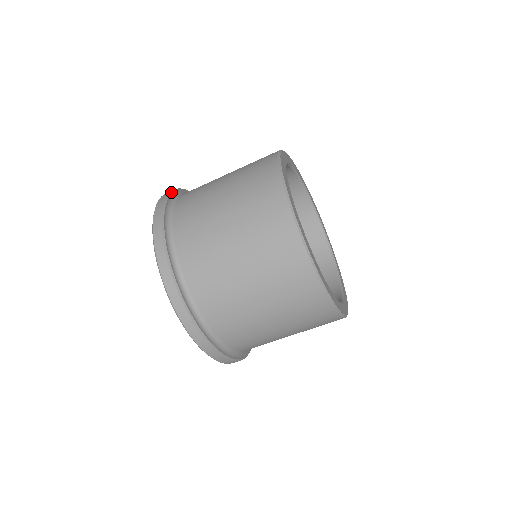
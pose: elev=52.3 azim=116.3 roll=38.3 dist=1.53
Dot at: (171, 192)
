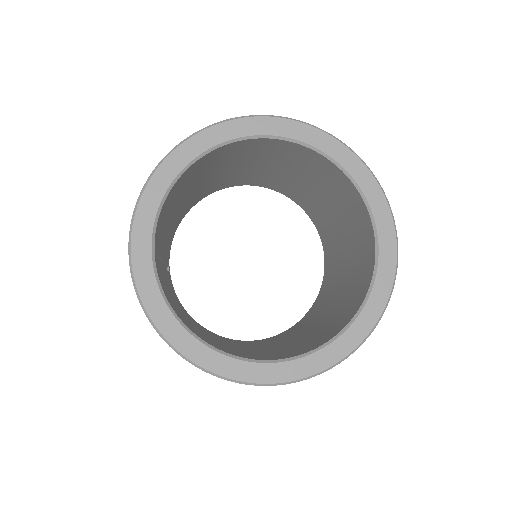
Dot at: occluded
